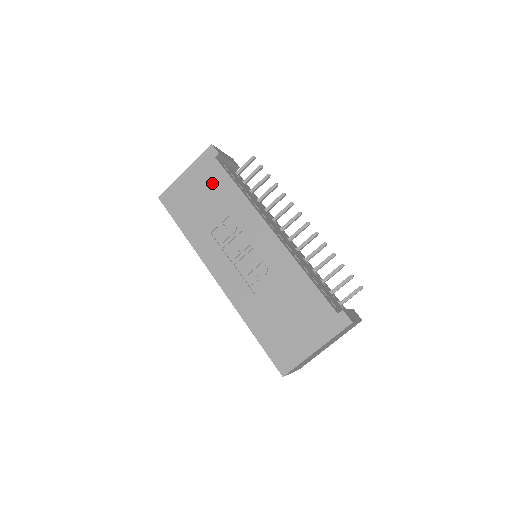
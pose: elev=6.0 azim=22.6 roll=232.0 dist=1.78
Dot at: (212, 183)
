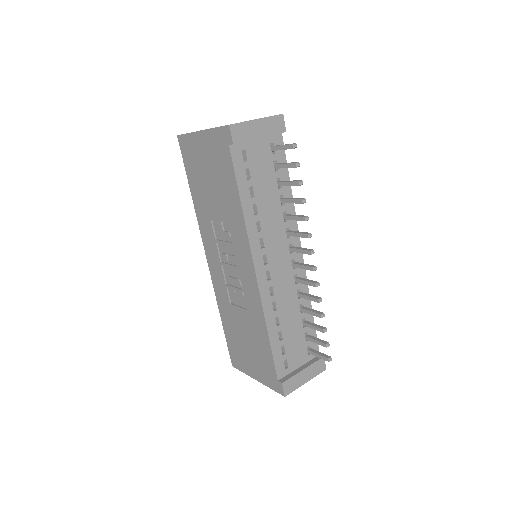
Dot at: (220, 172)
